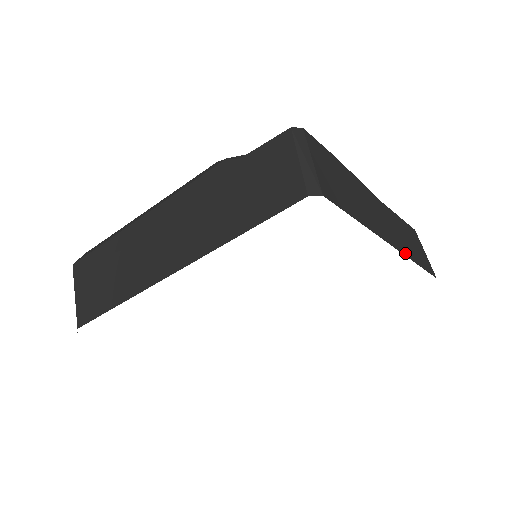
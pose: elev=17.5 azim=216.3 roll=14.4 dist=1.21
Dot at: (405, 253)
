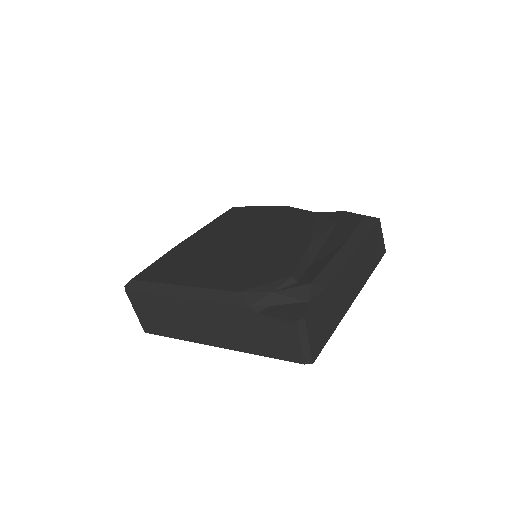
Dot at: (363, 284)
